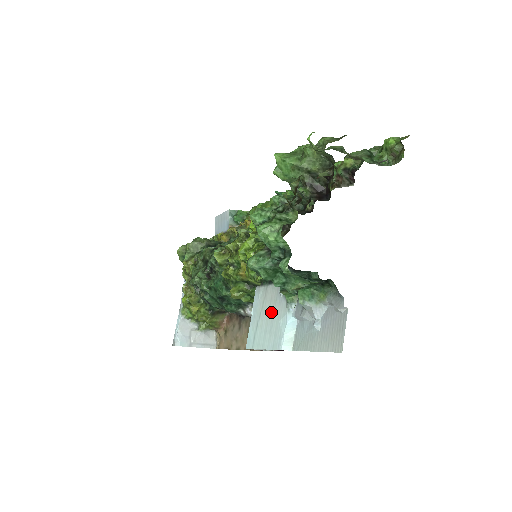
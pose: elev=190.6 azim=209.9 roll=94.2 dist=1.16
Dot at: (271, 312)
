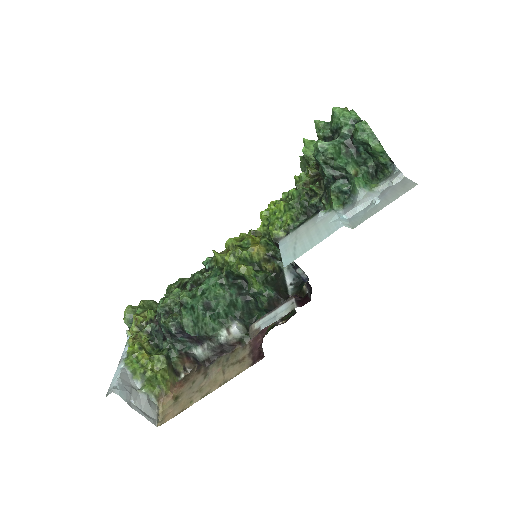
Dot at: (312, 230)
